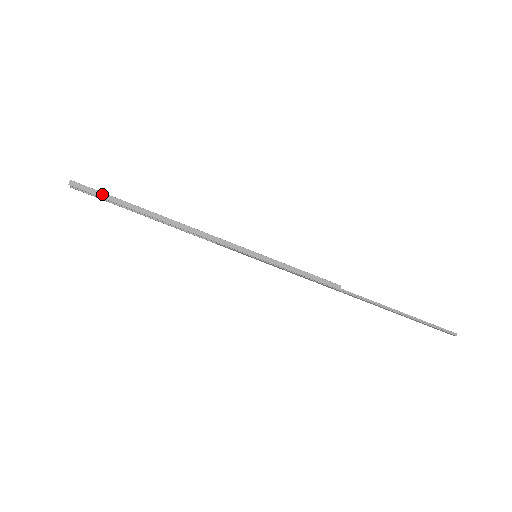
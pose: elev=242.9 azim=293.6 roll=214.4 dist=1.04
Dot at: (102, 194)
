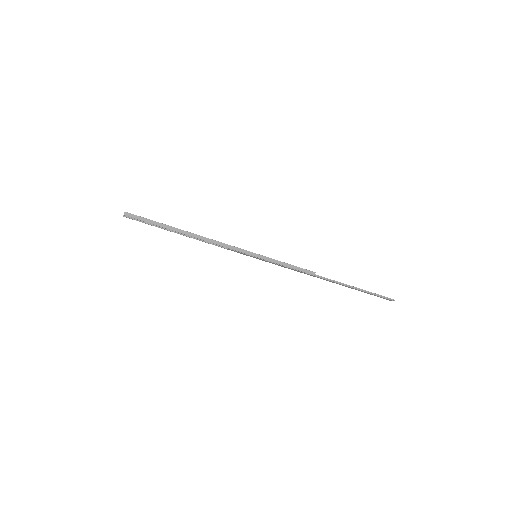
Dot at: (148, 220)
